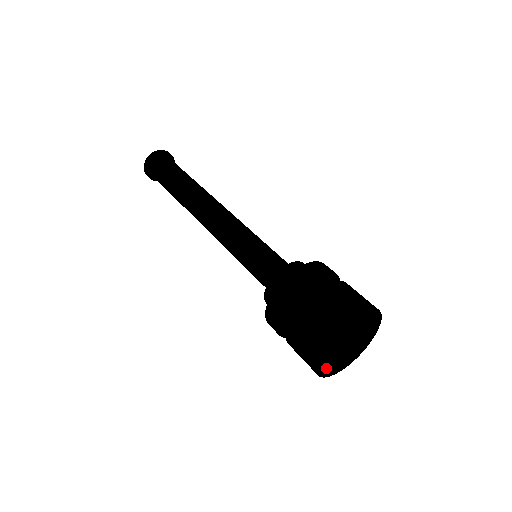
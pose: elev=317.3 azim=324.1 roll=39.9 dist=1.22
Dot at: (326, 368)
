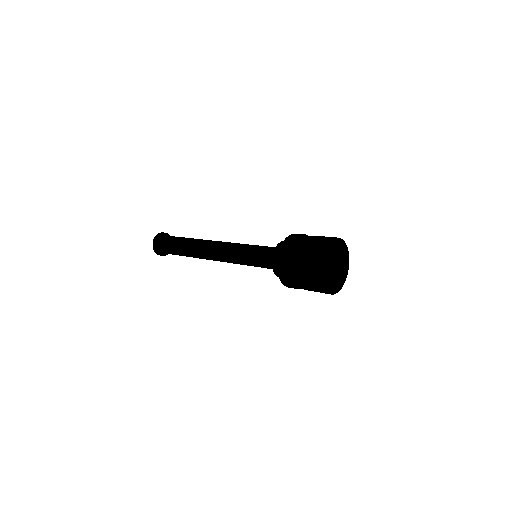
Dot at: (327, 262)
